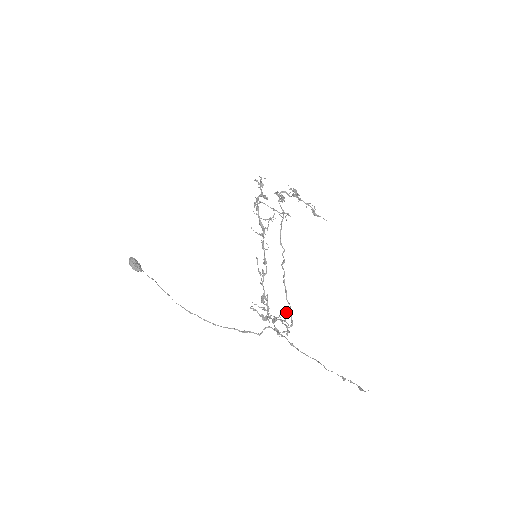
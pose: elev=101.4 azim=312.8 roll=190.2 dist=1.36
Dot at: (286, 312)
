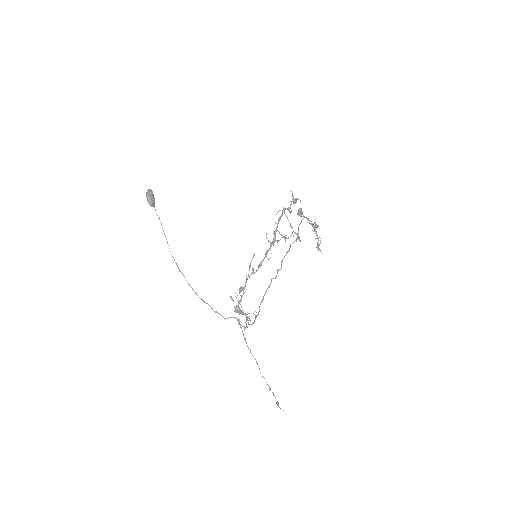
Dot at: occluded
